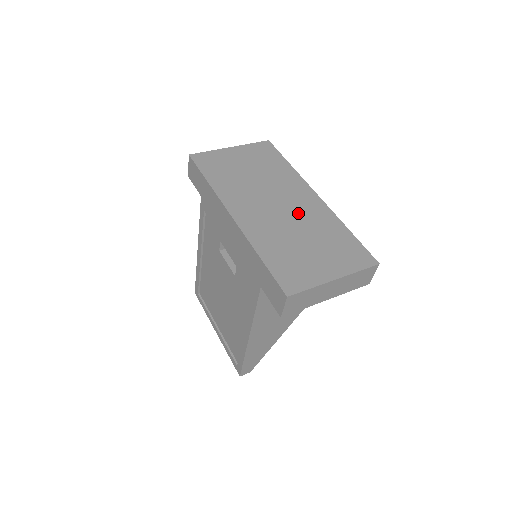
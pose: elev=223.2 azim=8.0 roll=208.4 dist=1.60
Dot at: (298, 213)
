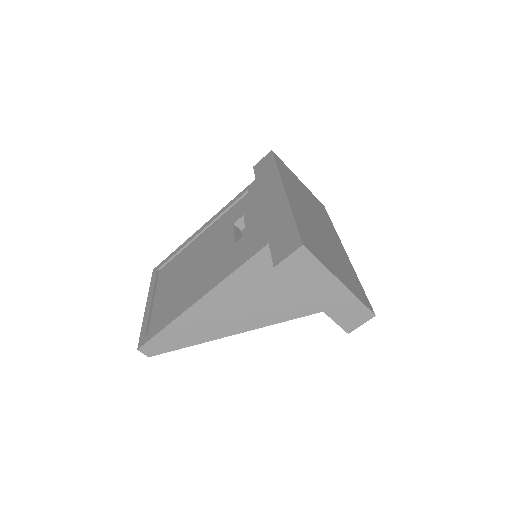
Dot at: (329, 239)
